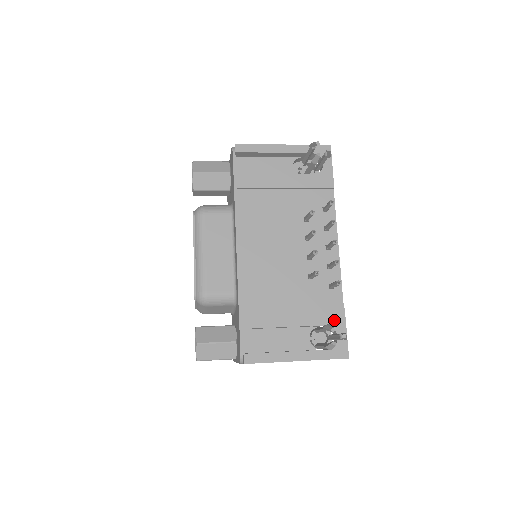
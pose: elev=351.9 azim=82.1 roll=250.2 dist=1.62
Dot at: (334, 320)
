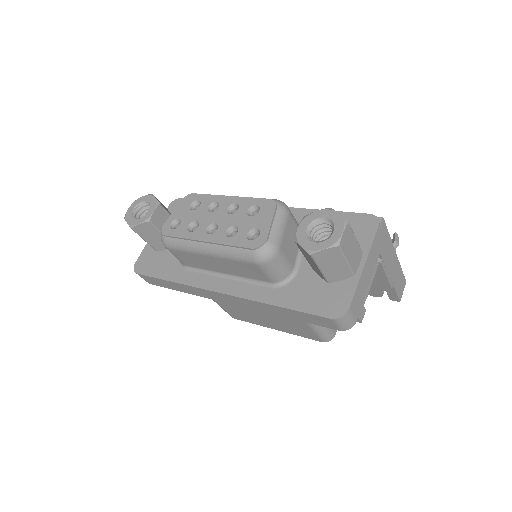
Dot at: occluded
